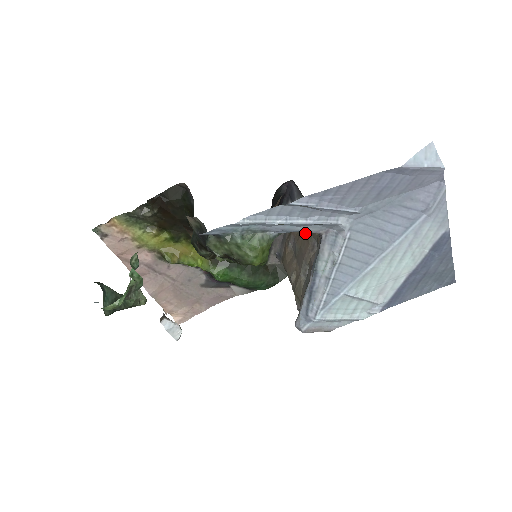
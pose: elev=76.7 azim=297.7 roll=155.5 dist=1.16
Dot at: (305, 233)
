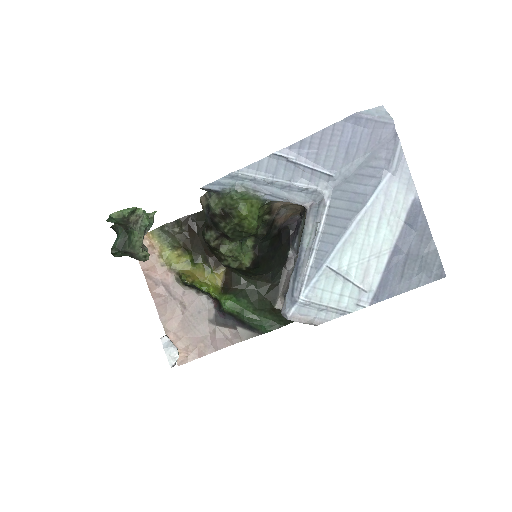
Dot at: occluded
